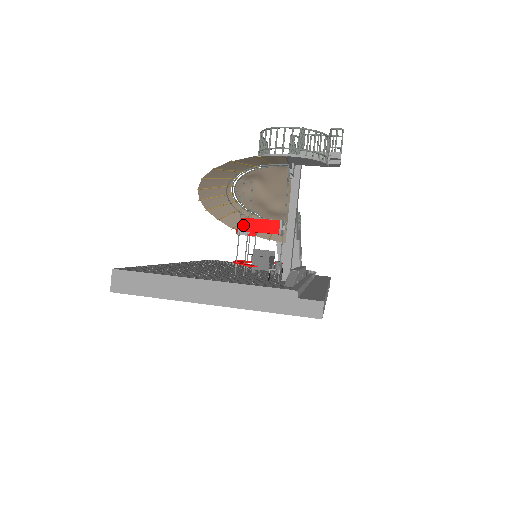
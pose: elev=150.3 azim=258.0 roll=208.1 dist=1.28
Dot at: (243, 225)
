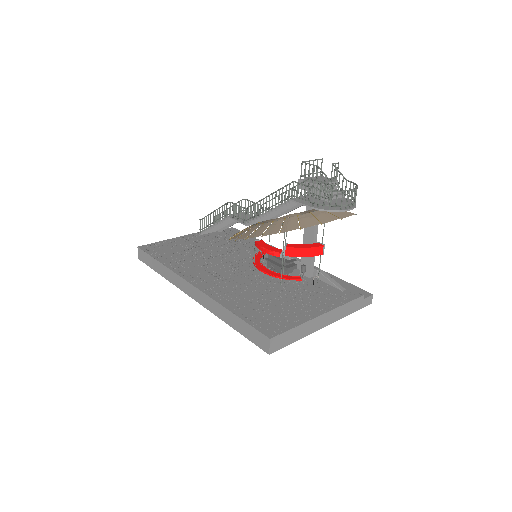
Dot at: (291, 252)
